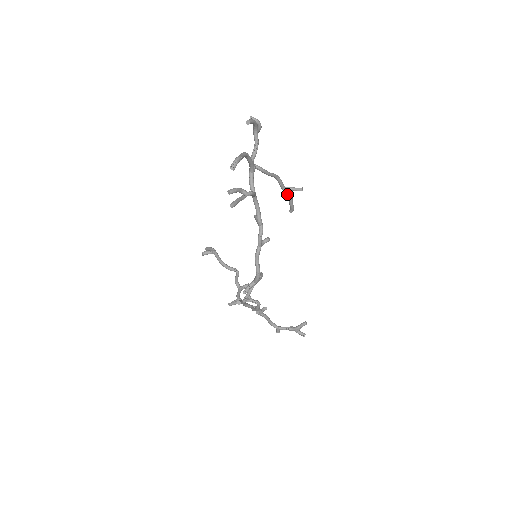
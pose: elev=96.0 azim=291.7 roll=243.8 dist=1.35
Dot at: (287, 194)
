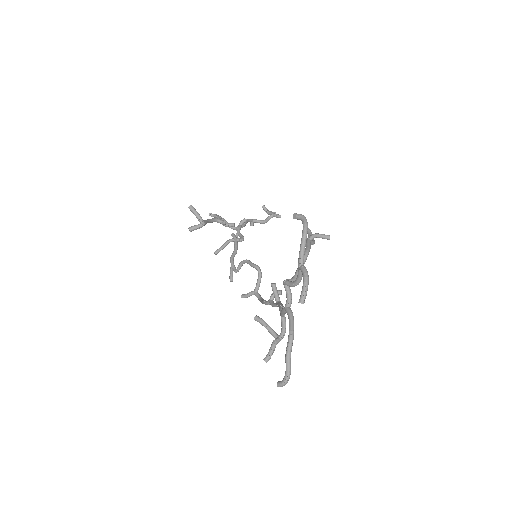
Dot at: occluded
